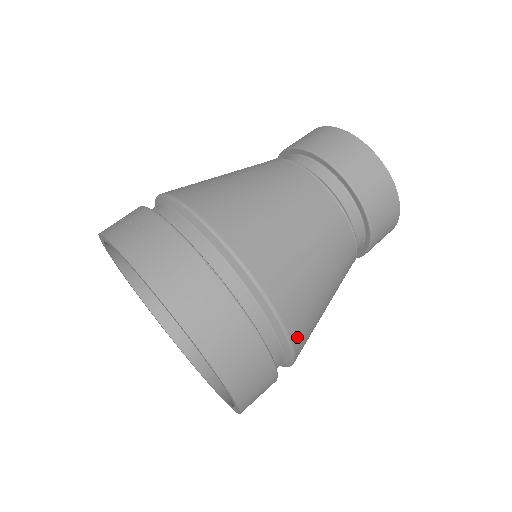
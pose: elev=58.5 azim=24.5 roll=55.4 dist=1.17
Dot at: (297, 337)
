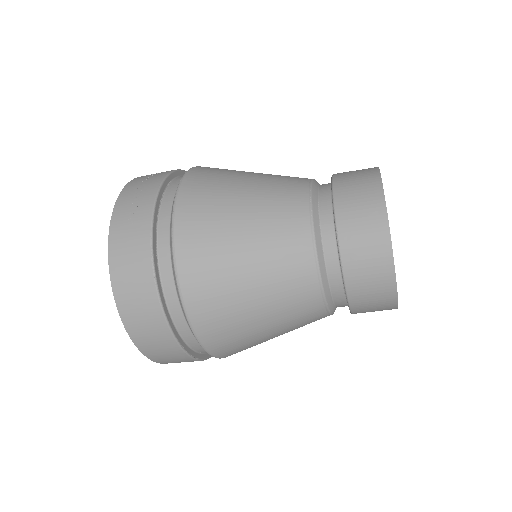
Dot at: (209, 339)
